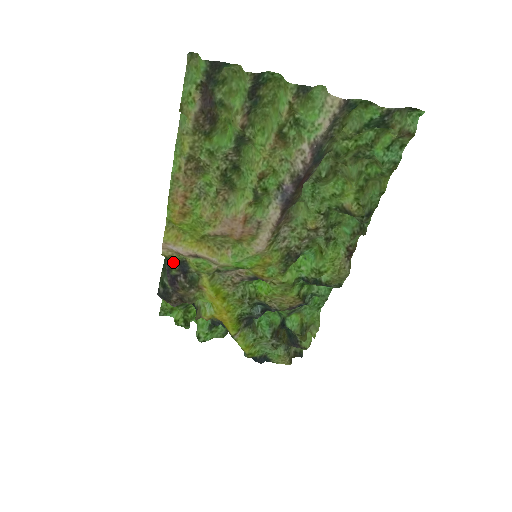
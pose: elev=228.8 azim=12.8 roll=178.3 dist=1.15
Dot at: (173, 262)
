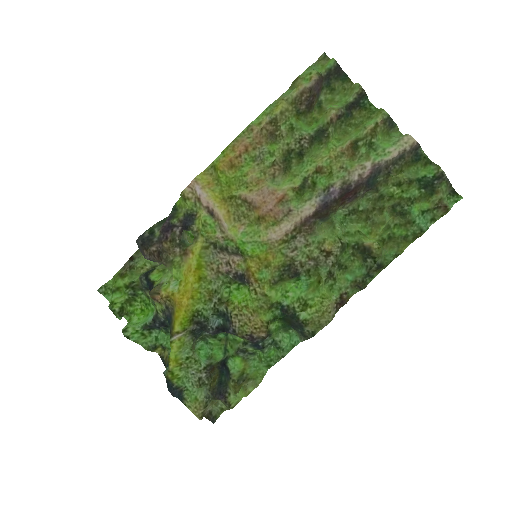
Dot at: (180, 213)
